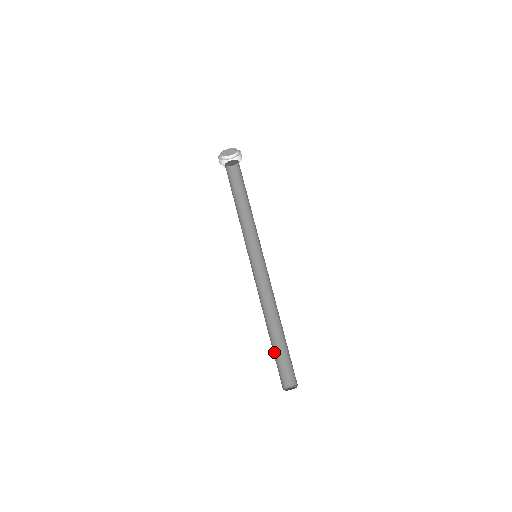
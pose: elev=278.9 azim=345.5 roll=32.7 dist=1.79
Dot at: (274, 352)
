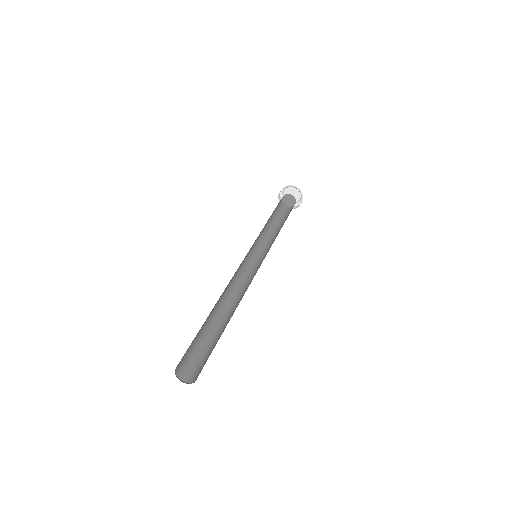
Dot at: (205, 341)
